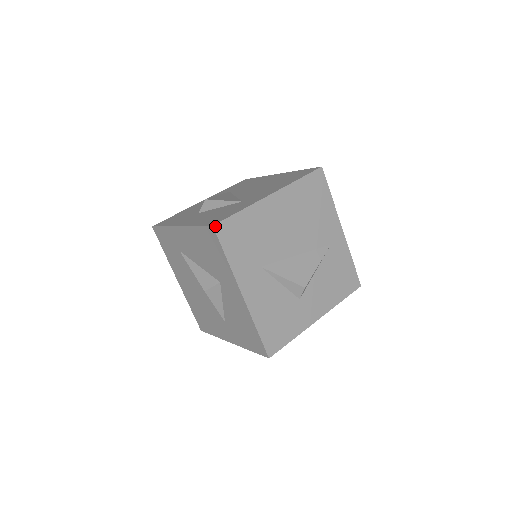
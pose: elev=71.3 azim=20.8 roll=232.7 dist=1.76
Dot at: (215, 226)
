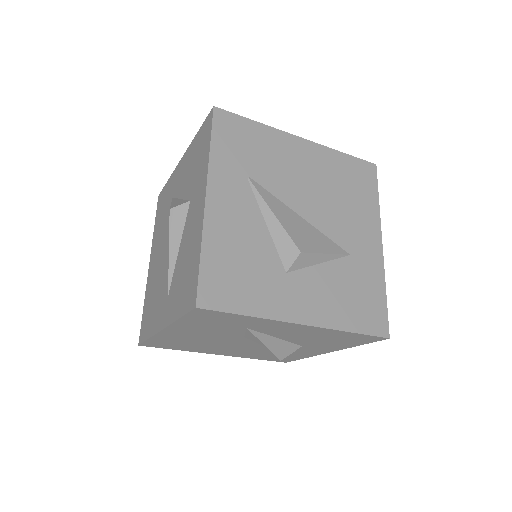
Dot at: (388, 336)
